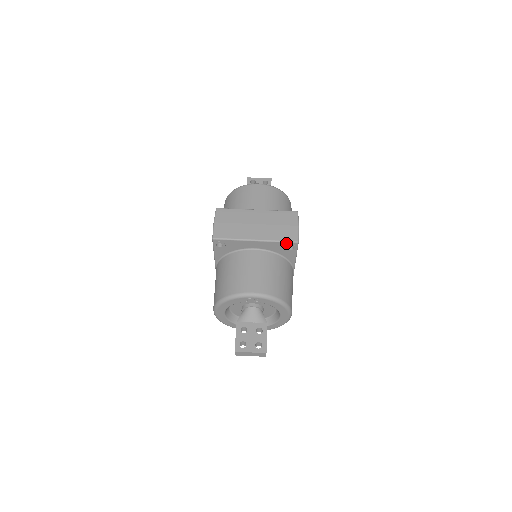
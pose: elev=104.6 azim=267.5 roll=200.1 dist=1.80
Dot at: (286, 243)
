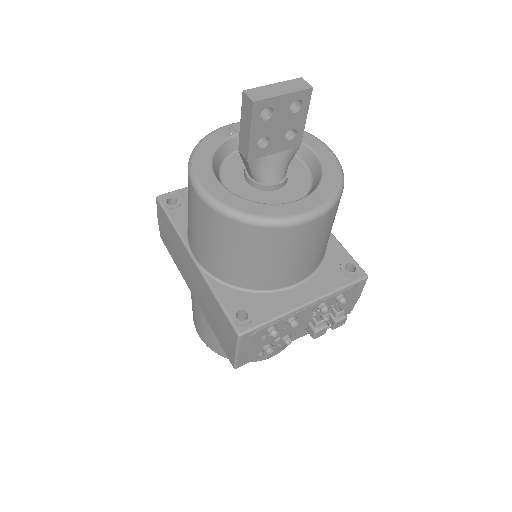
Dot at: occluded
